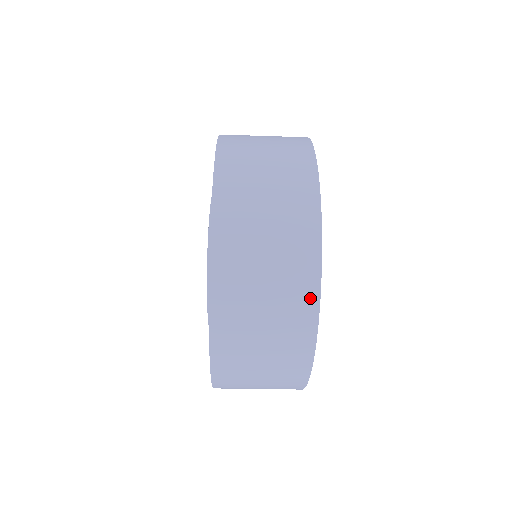
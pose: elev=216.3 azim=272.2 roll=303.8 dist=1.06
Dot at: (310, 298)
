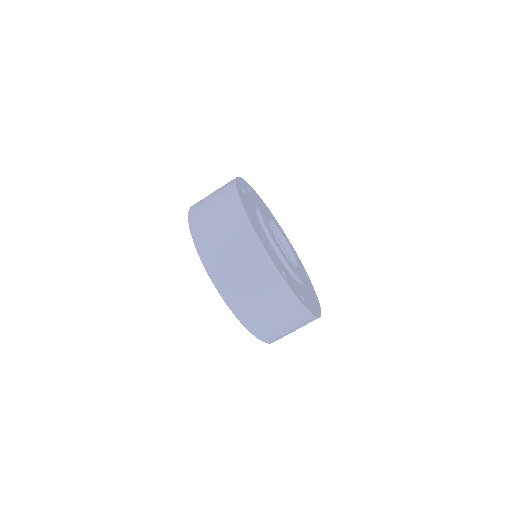
Dot at: (272, 272)
